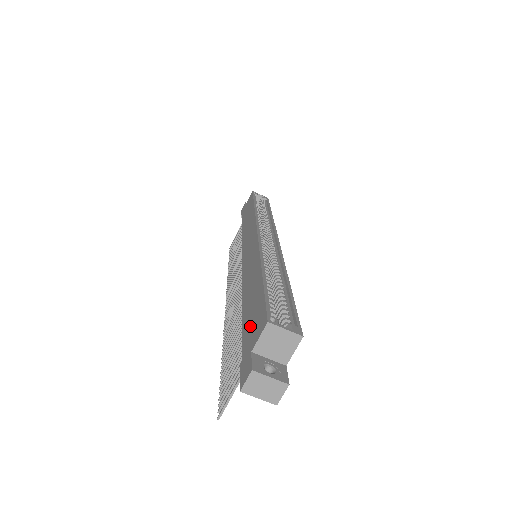
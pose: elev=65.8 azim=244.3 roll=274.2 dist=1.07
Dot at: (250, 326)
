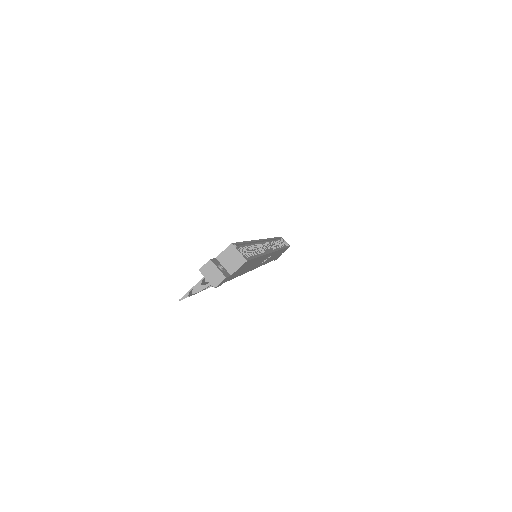
Dot at: occluded
